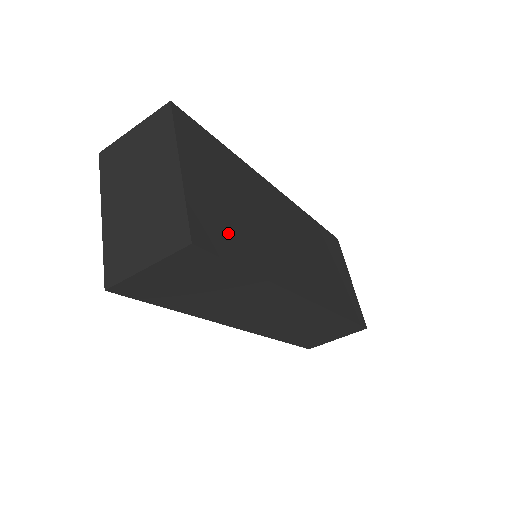
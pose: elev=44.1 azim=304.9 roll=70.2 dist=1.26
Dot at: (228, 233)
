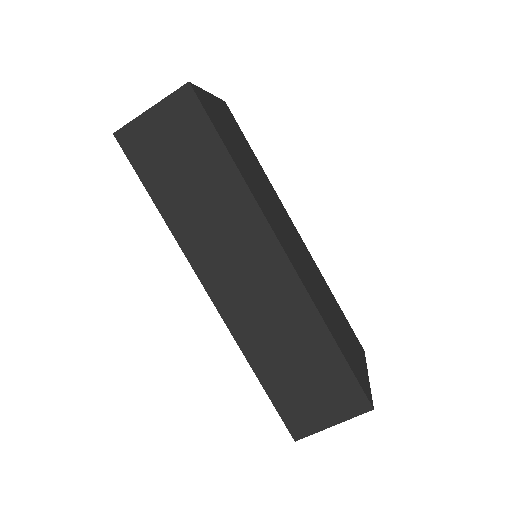
Dot at: (225, 134)
